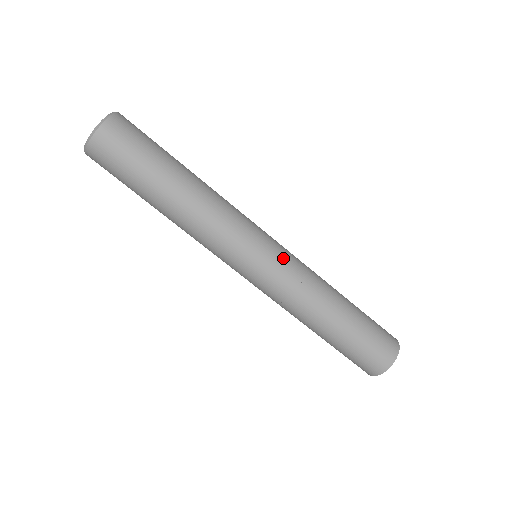
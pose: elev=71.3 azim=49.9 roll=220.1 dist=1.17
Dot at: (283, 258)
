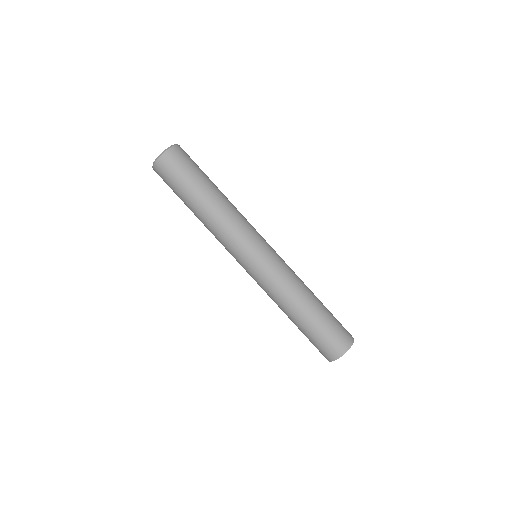
Dot at: (274, 258)
